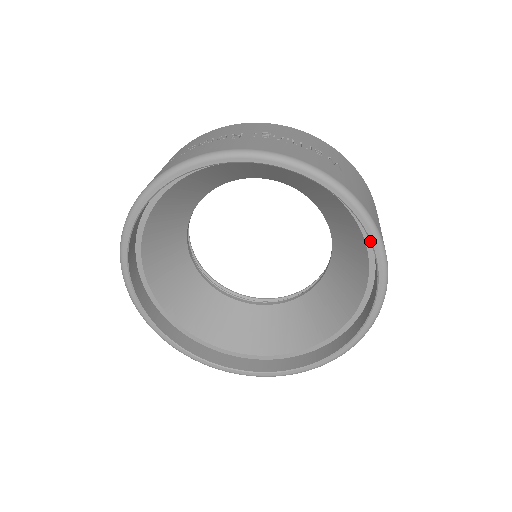
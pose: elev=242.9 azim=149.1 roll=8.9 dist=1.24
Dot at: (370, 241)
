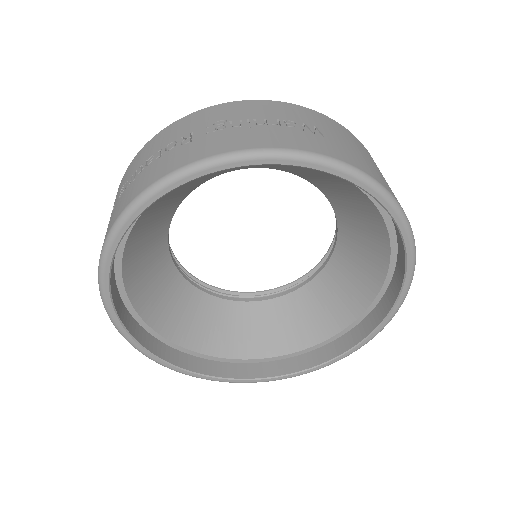
Dot at: (384, 208)
